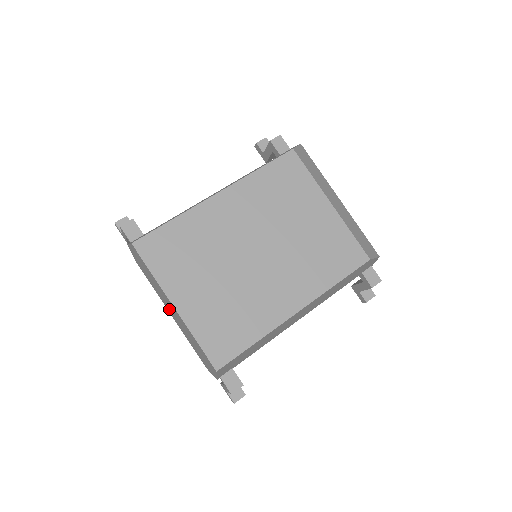
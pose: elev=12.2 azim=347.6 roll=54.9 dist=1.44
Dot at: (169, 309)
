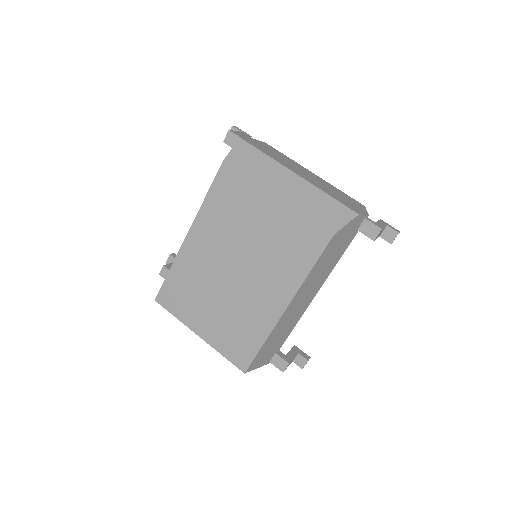
Dot at: occluded
